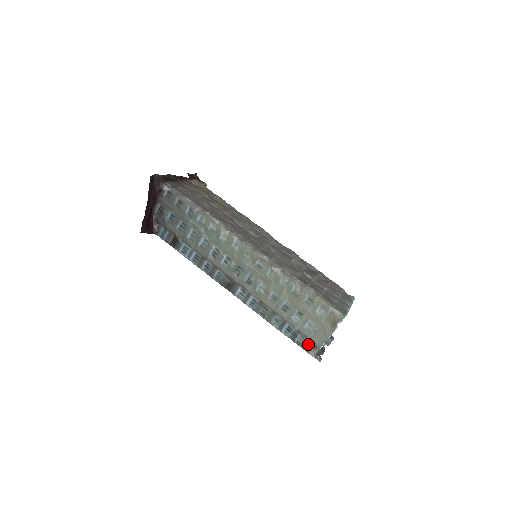
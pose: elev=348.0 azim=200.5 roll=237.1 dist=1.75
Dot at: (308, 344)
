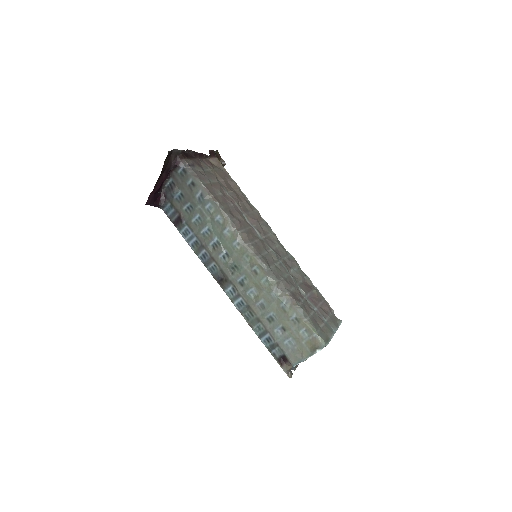
Dot at: (283, 359)
